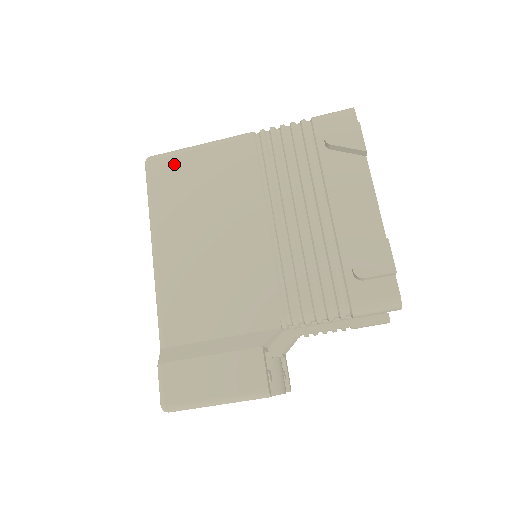
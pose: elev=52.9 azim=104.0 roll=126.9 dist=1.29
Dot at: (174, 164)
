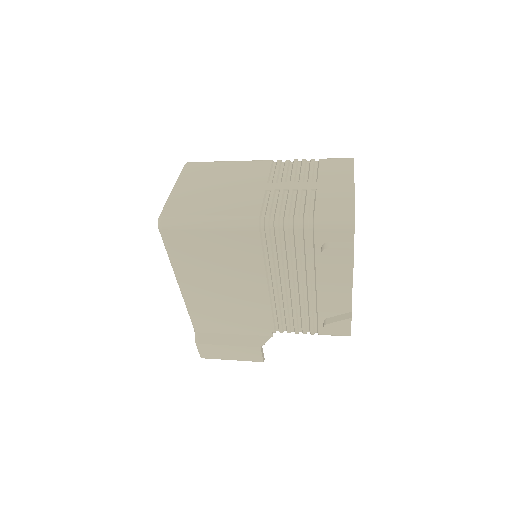
Dot at: (186, 236)
